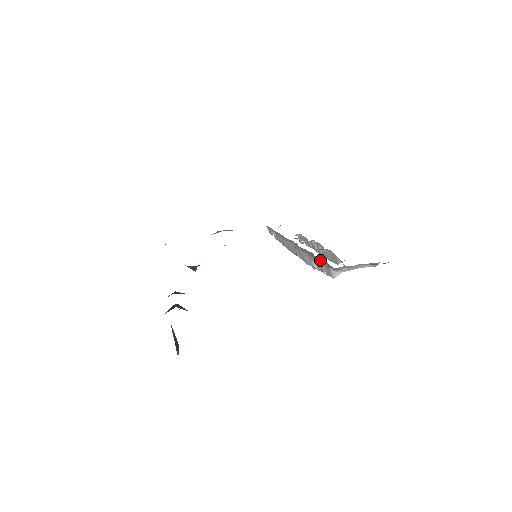
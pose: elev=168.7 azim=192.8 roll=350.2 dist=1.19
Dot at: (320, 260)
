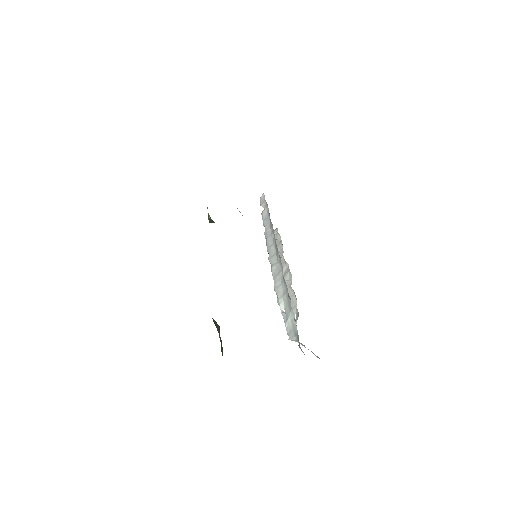
Dot at: (293, 317)
